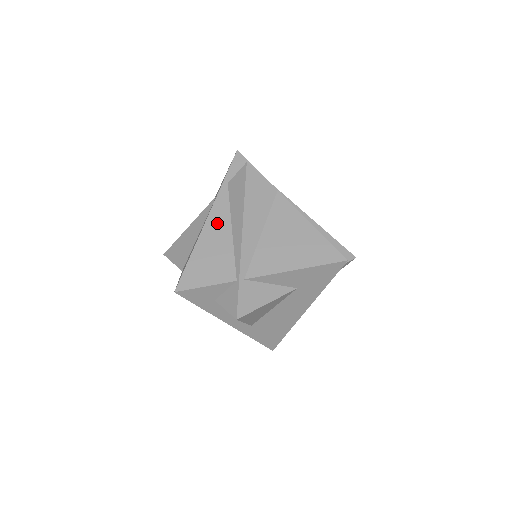
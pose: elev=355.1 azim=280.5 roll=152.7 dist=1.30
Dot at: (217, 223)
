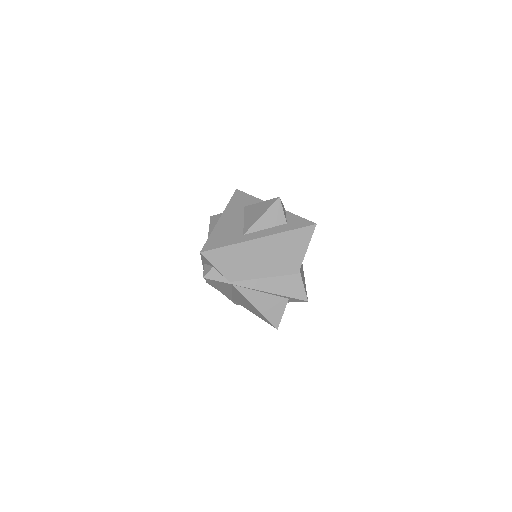
Dot at: occluded
